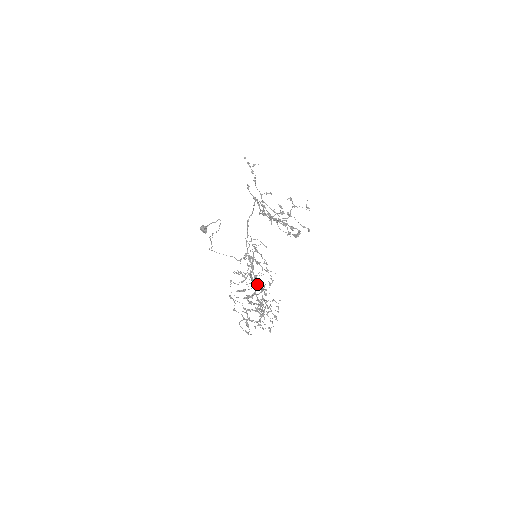
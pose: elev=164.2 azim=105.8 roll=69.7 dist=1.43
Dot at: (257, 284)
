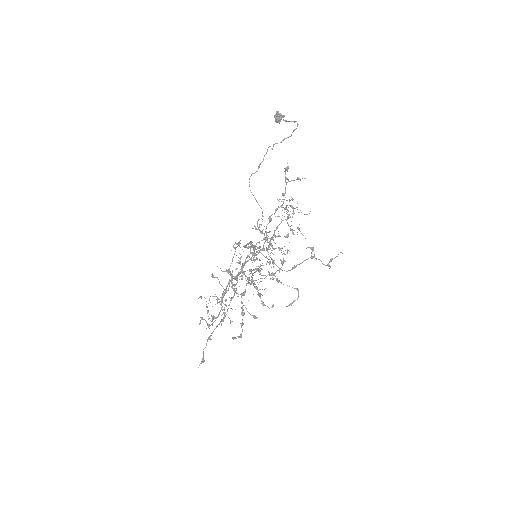
Dot at: (249, 270)
